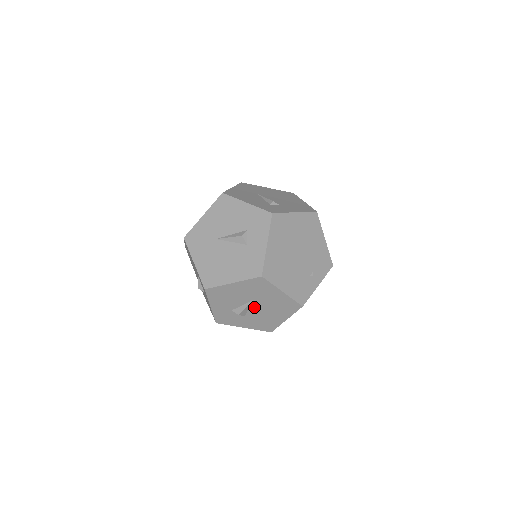
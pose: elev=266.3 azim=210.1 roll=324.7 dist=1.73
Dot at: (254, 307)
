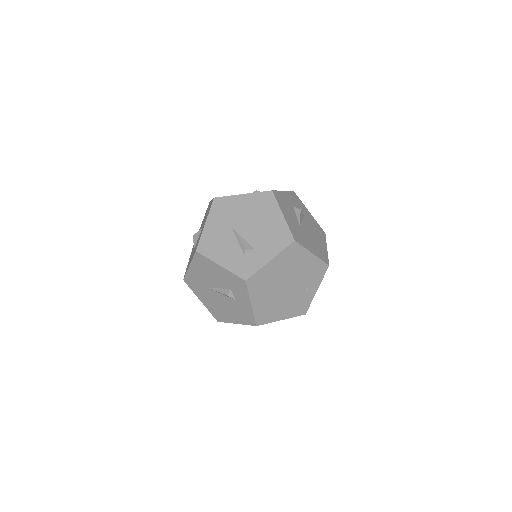
Dot at: occluded
